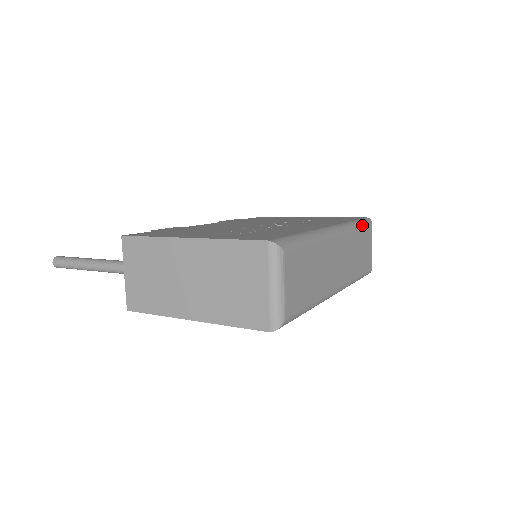
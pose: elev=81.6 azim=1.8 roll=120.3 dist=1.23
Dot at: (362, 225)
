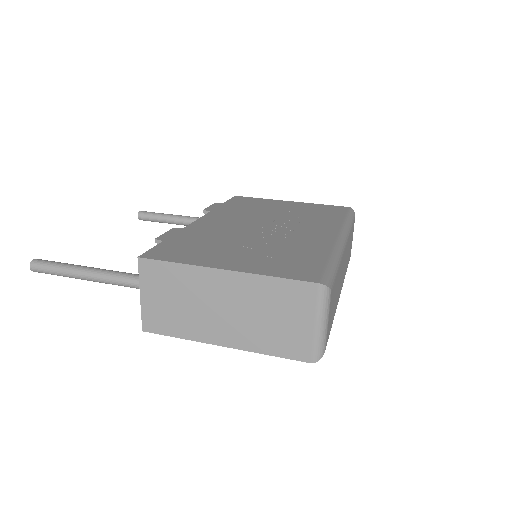
Dot at: (352, 221)
